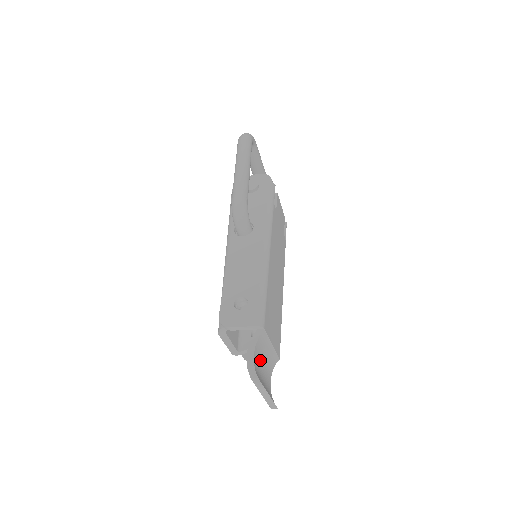
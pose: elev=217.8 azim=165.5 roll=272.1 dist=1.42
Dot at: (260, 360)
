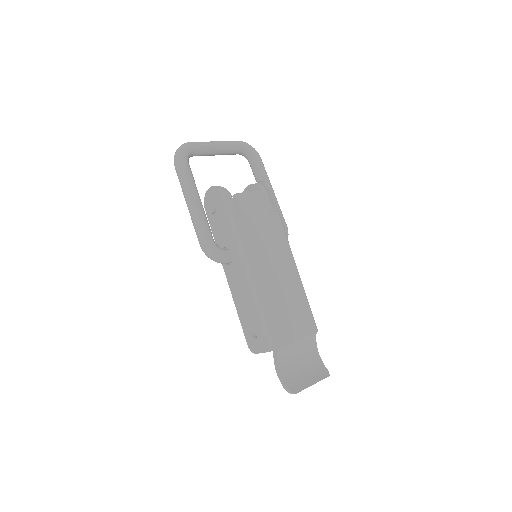
Dot at: (292, 361)
